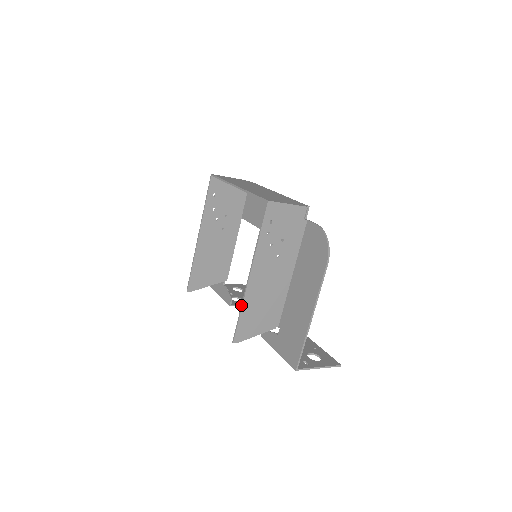
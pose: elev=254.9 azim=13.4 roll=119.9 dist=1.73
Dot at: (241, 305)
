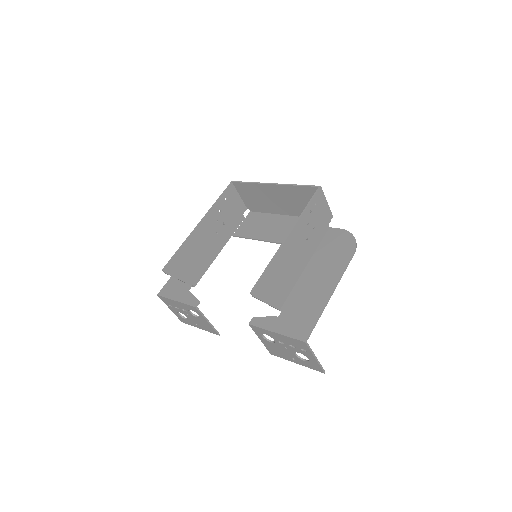
Dot at: (271, 259)
